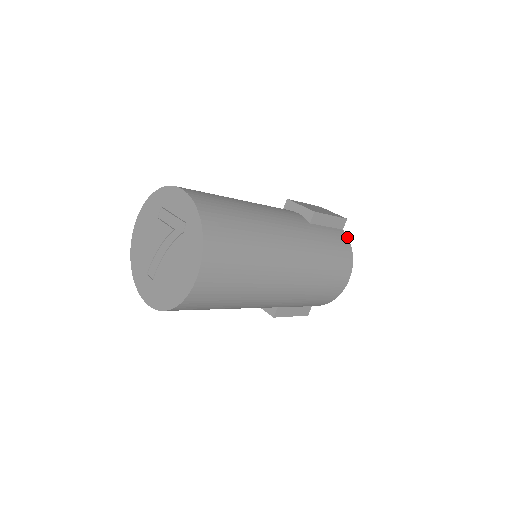
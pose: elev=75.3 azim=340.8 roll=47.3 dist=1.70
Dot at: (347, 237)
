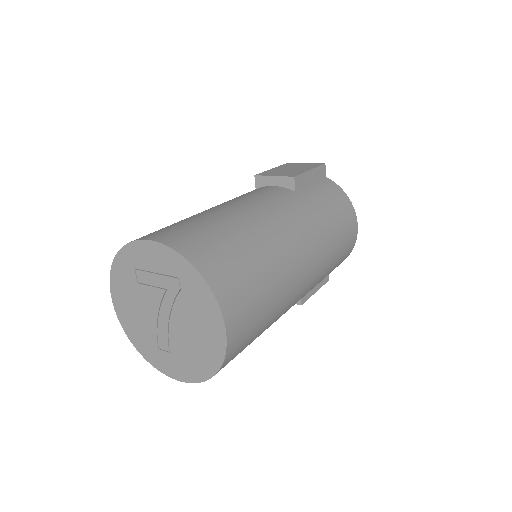
Dot at: (334, 183)
